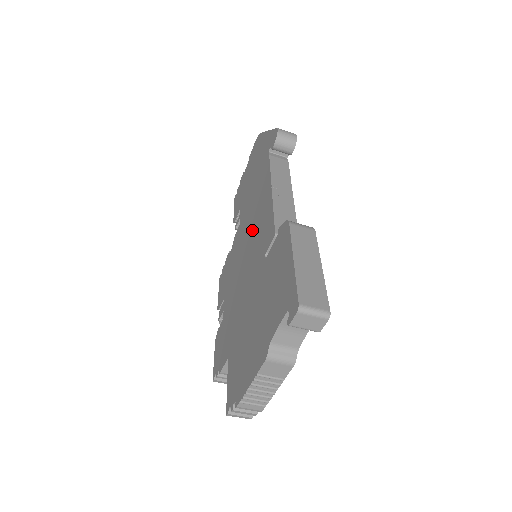
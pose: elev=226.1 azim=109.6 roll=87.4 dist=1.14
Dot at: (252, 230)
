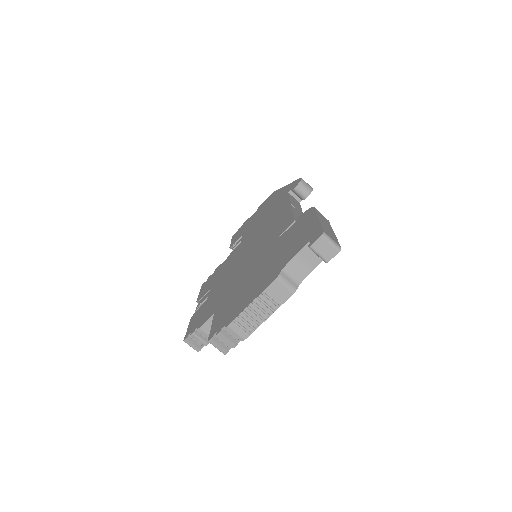
Dot at: (261, 235)
